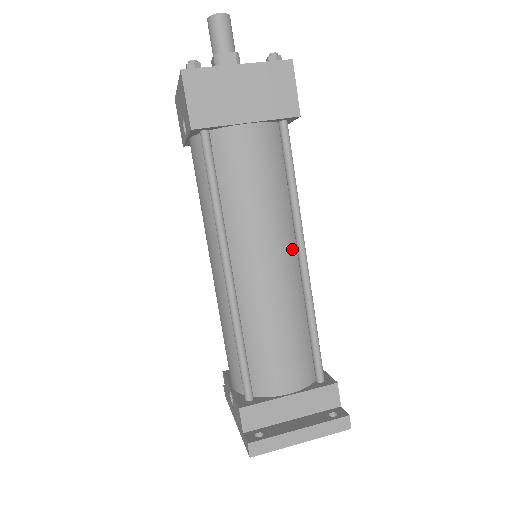
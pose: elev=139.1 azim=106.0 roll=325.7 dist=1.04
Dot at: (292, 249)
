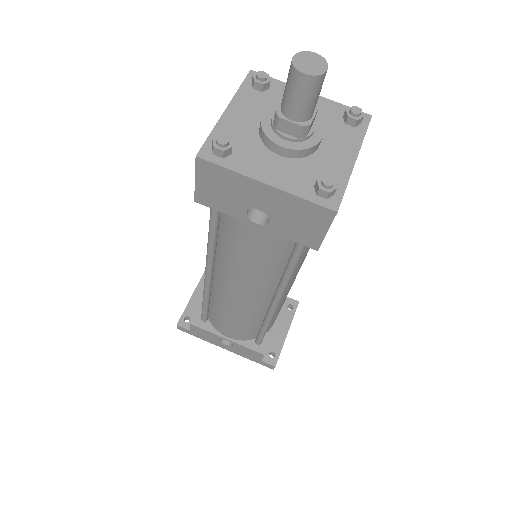
Dot at: occluded
